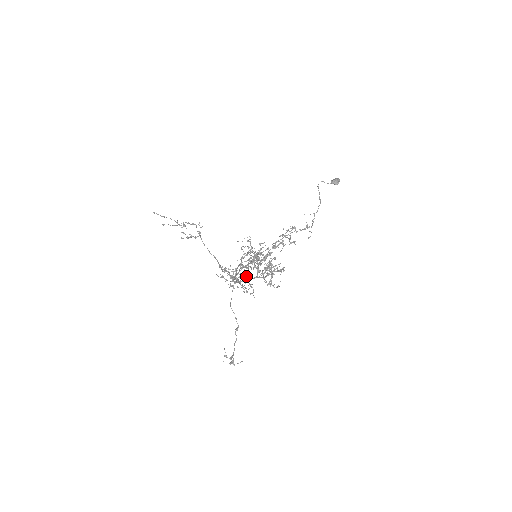
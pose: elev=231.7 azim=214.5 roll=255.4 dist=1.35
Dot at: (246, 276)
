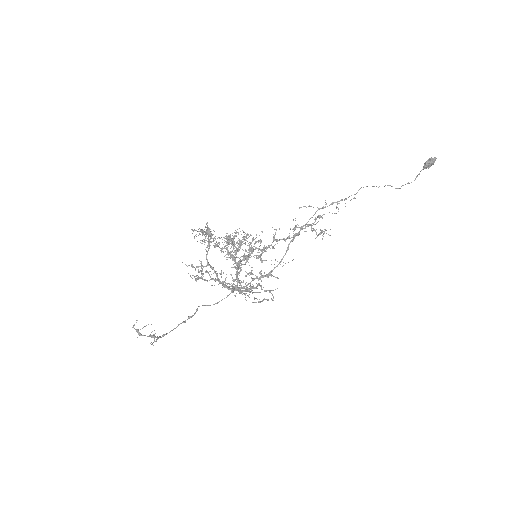
Dot at: occluded
